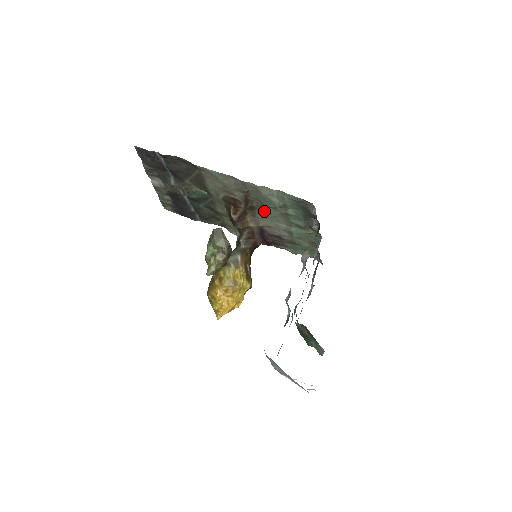
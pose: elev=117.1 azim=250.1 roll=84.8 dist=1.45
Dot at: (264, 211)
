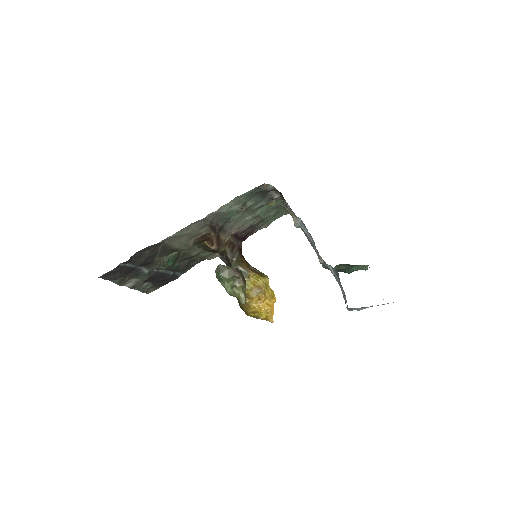
Dot at: (230, 222)
